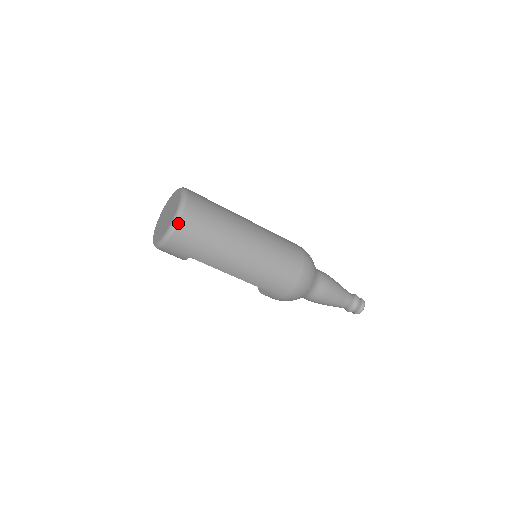
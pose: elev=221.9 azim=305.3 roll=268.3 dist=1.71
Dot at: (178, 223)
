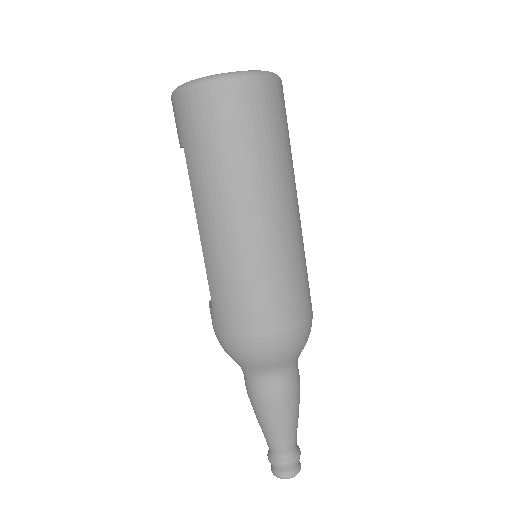
Dot at: (213, 83)
